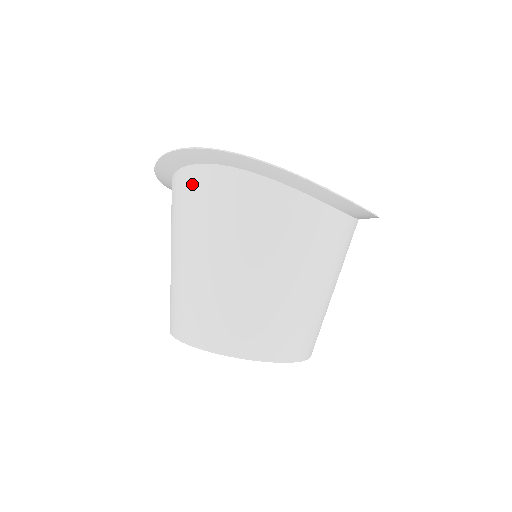
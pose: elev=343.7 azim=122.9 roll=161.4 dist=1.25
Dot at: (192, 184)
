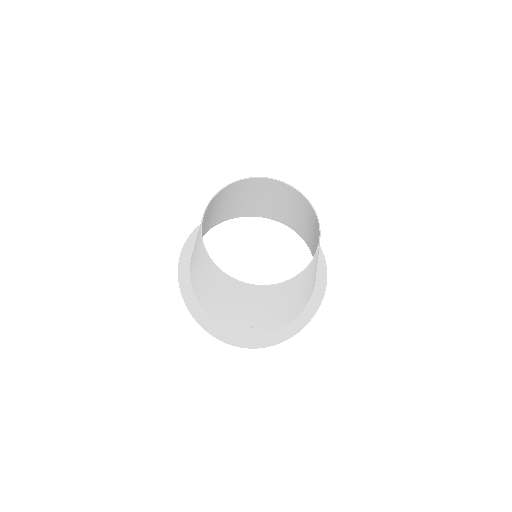
Dot at: (243, 213)
